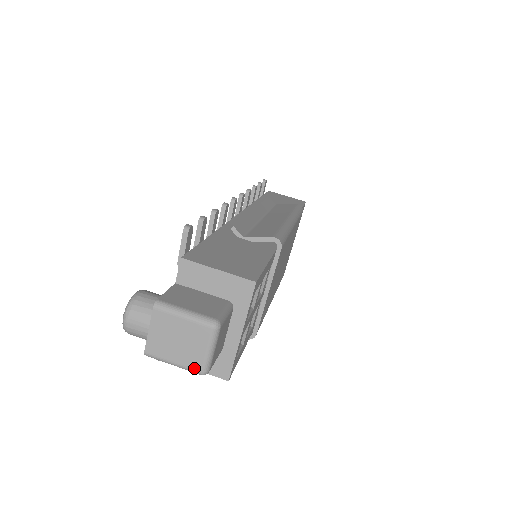
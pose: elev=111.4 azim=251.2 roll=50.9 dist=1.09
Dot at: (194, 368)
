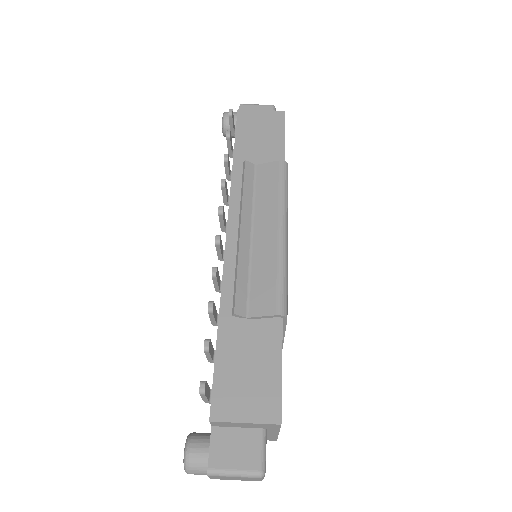
Dot at: occluded
